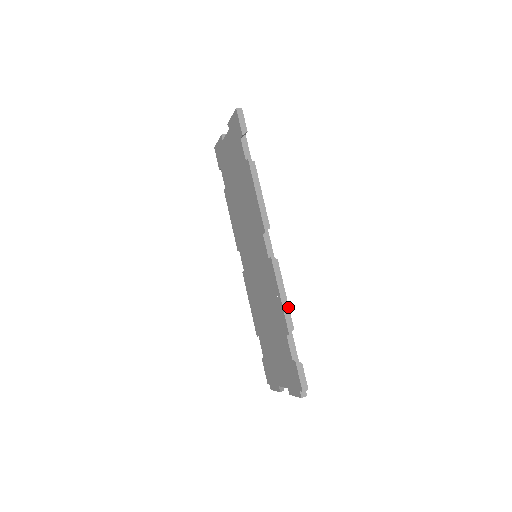
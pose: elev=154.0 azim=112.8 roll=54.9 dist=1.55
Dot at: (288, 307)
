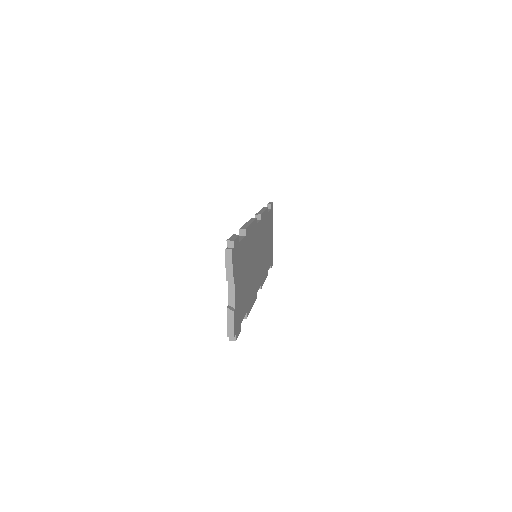
Dot at: (248, 225)
